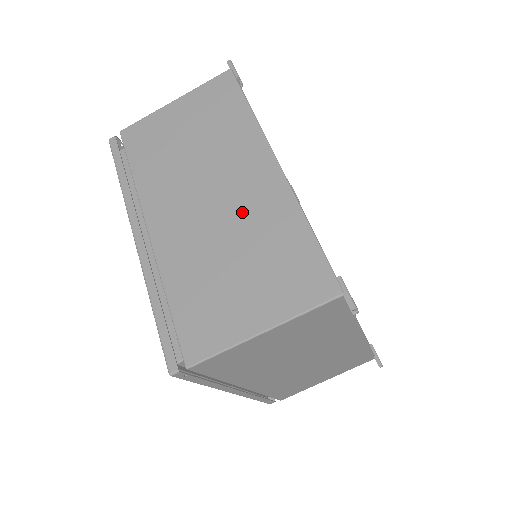
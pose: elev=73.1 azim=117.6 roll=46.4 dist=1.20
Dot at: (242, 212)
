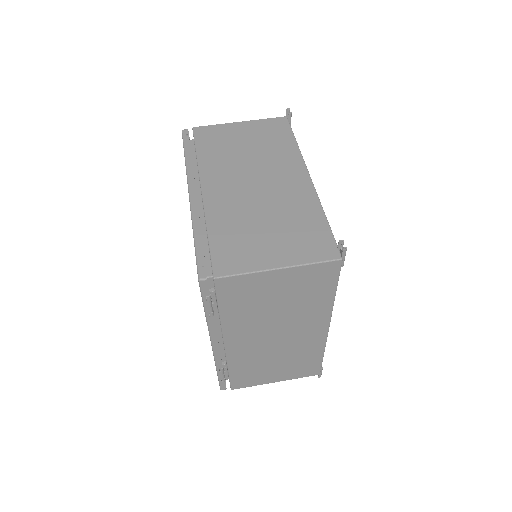
Dot at: occluded
